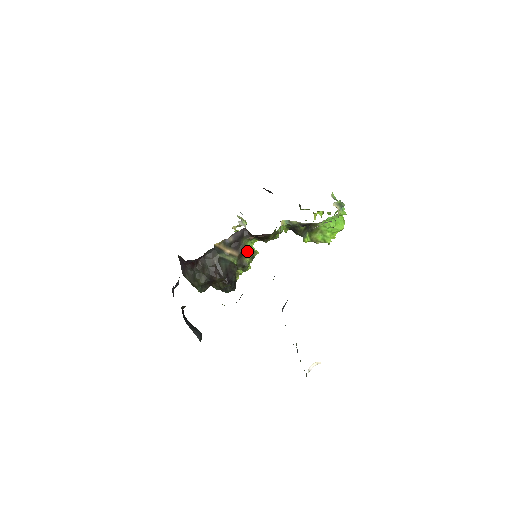
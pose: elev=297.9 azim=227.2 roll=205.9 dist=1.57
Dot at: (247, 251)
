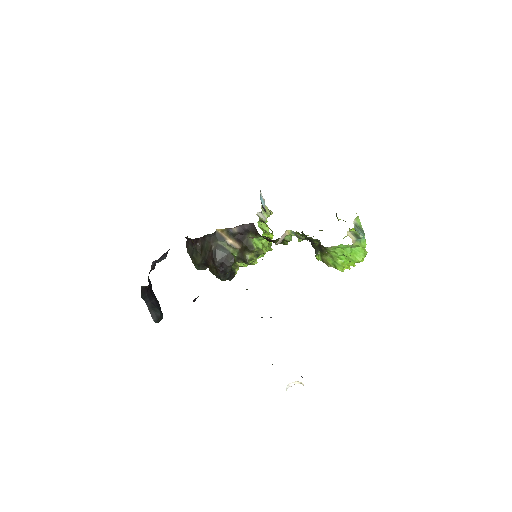
Dot at: (250, 247)
